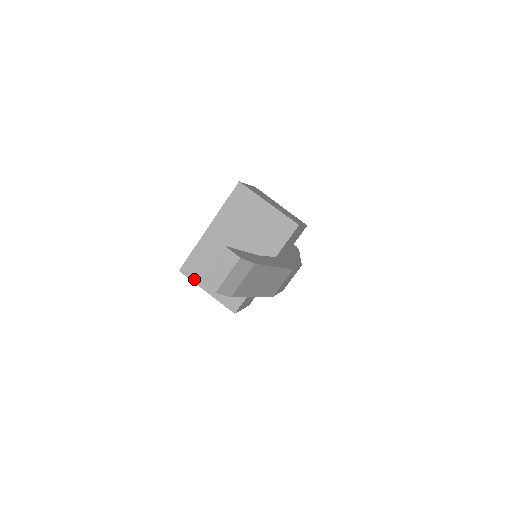
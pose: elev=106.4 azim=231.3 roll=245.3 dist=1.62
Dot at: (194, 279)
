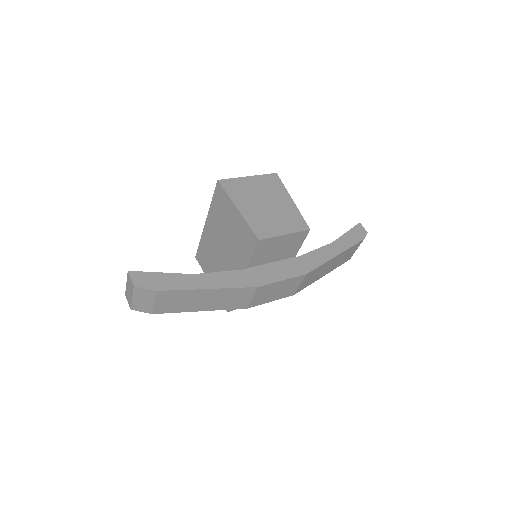
Dot at: (203, 268)
